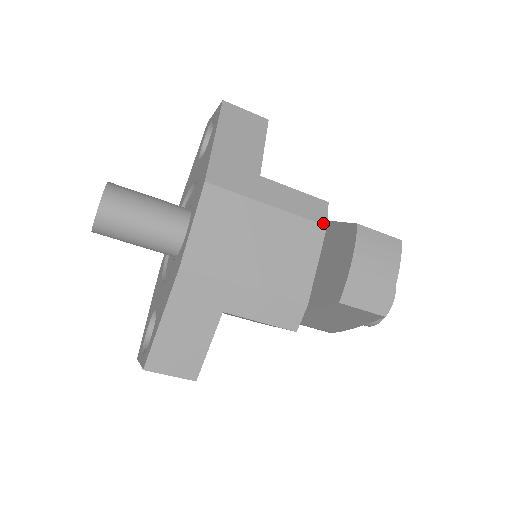
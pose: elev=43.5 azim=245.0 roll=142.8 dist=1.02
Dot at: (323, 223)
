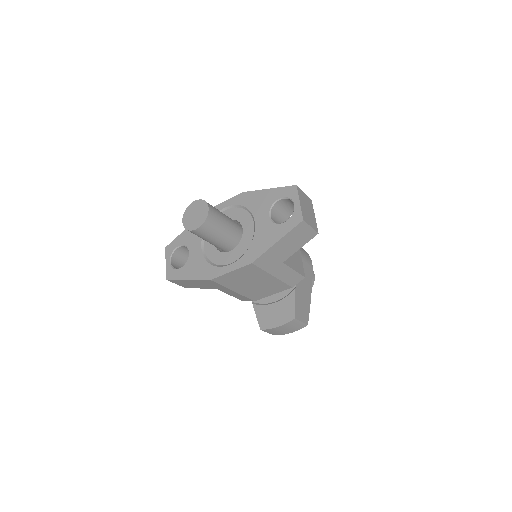
Dot at: (292, 286)
